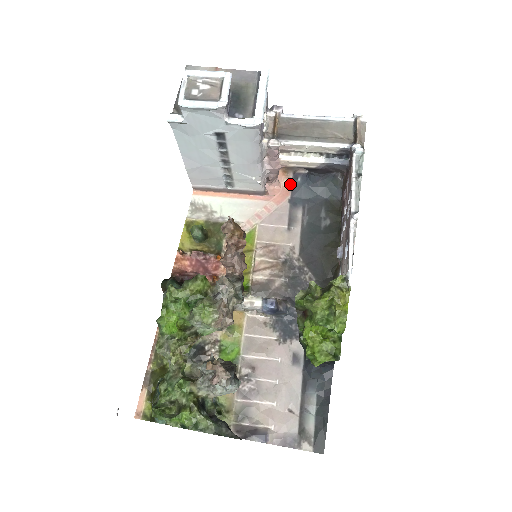
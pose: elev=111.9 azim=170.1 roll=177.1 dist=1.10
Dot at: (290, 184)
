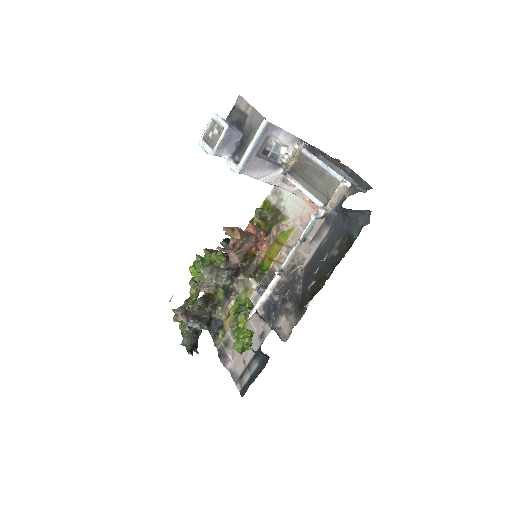
Dot at: occluded
